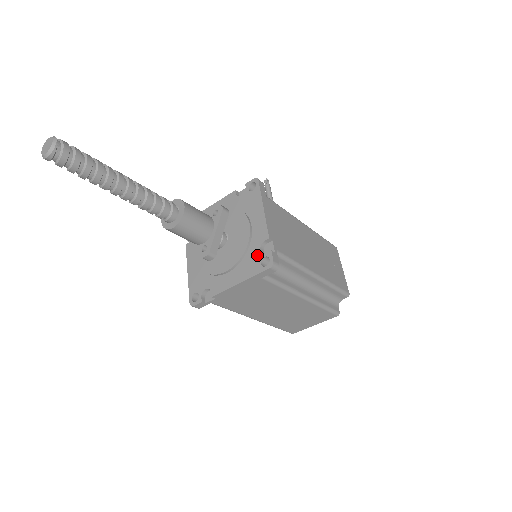
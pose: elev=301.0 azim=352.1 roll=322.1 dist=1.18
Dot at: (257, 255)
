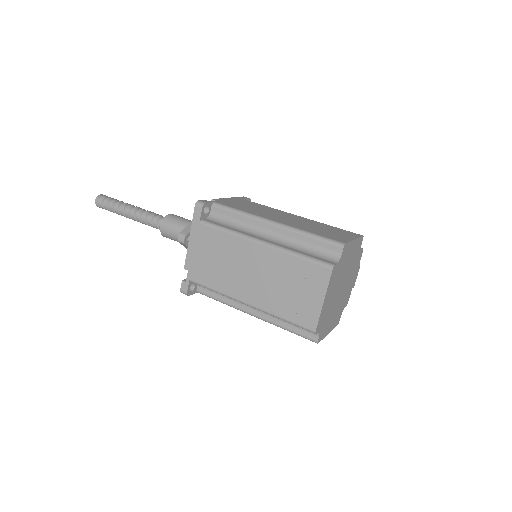
Dot at: occluded
